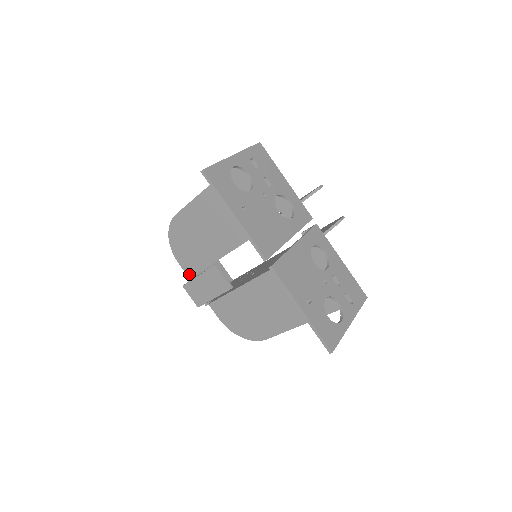
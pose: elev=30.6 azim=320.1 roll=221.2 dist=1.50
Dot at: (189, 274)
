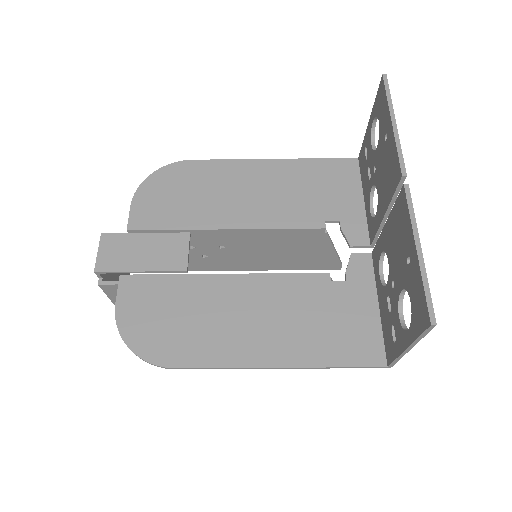
Dot at: (133, 224)
